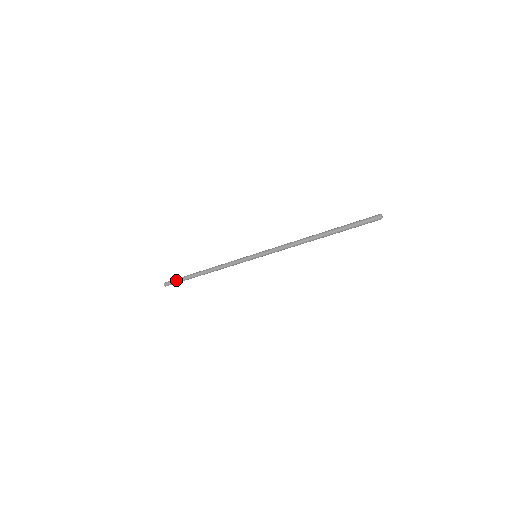
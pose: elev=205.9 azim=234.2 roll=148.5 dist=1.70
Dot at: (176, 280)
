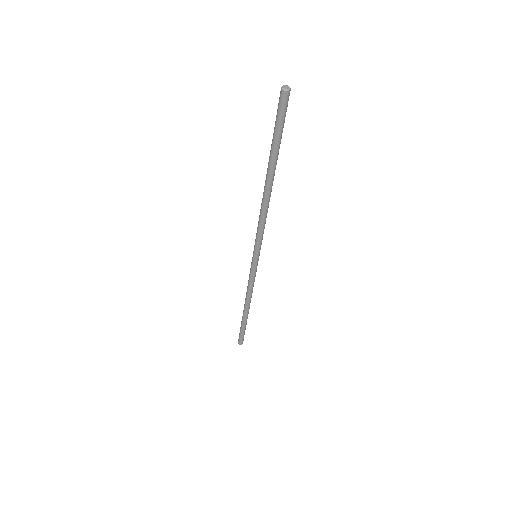
Dot at: (240, 334)
